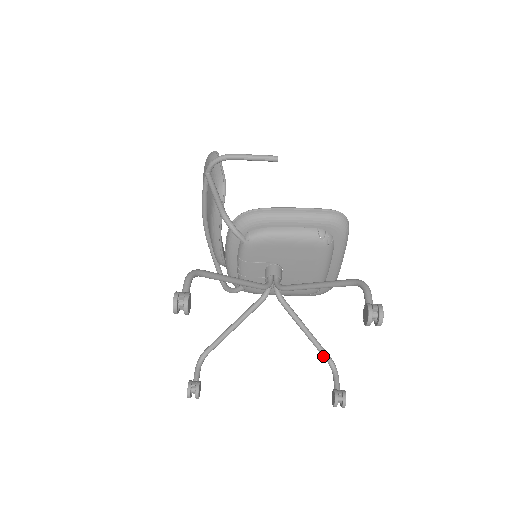
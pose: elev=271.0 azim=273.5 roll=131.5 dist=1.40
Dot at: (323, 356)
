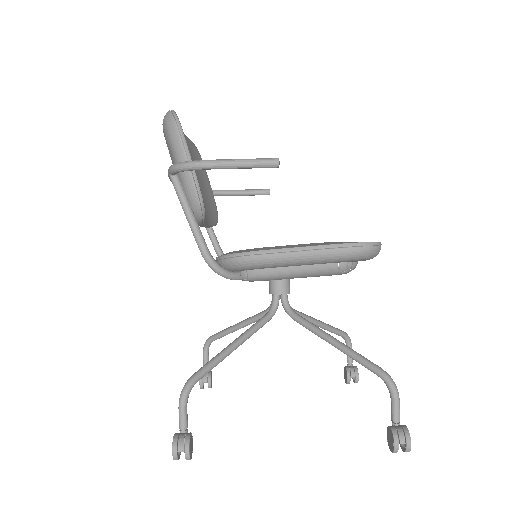
Dot at: occluded
